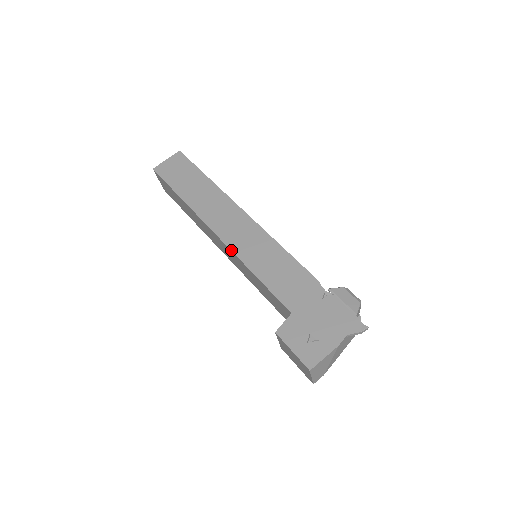
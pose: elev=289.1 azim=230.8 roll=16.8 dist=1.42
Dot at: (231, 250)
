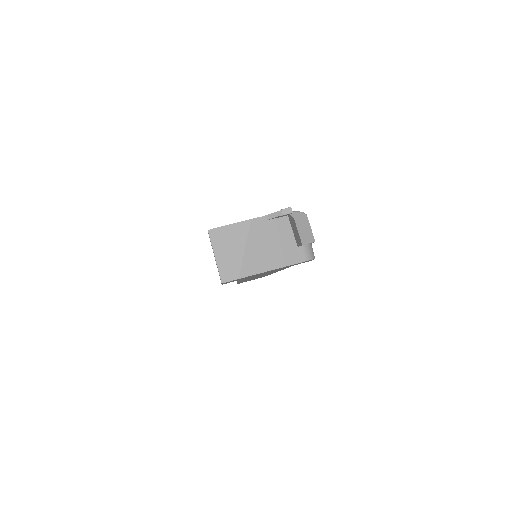
Dot at: occluded
